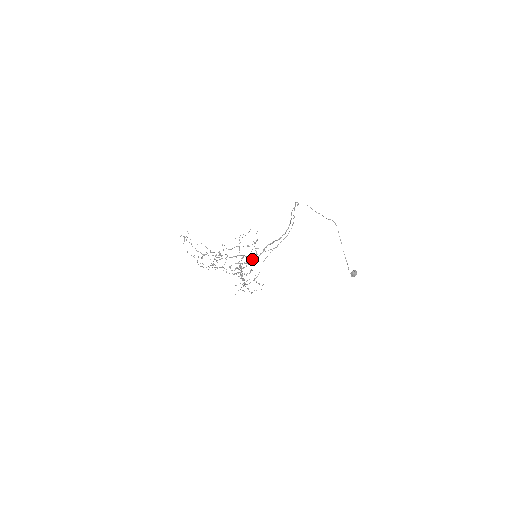
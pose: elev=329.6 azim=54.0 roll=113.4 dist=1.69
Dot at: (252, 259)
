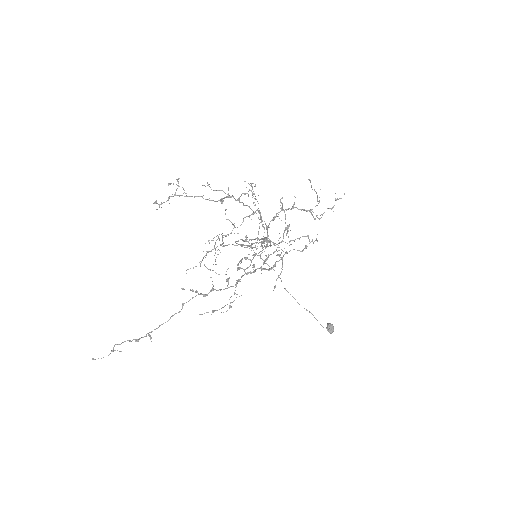
Dot at: (265, 239)
